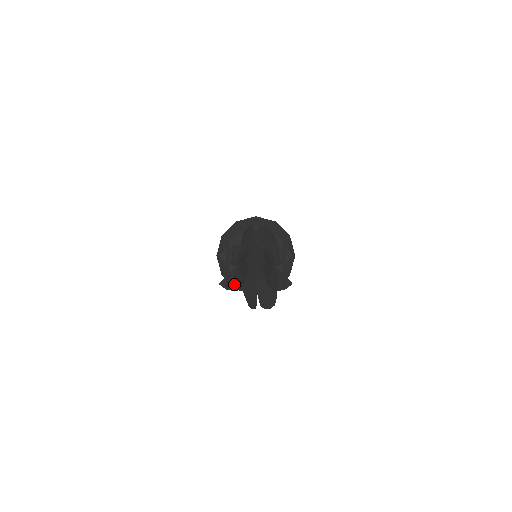
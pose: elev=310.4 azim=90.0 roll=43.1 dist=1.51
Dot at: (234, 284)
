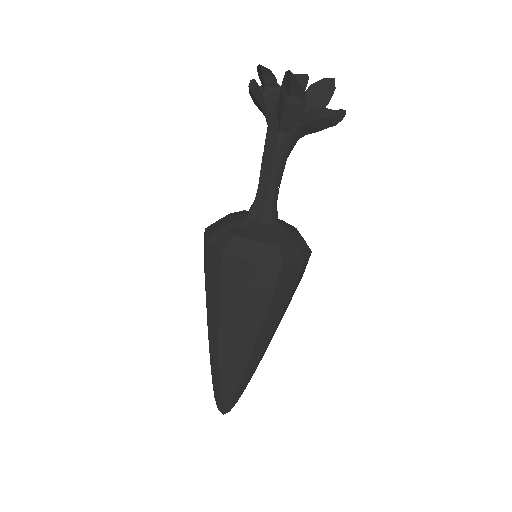
Dot at: (298, 91)
